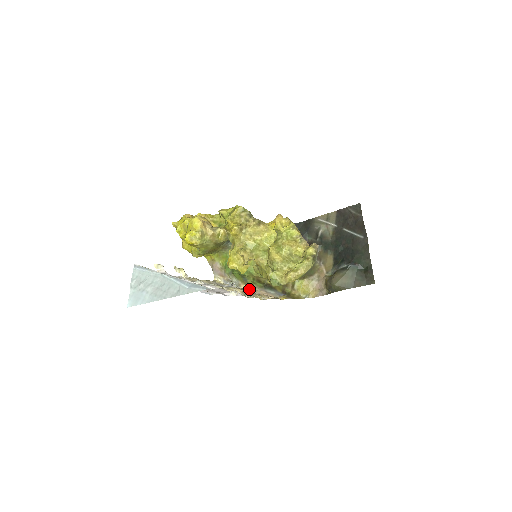
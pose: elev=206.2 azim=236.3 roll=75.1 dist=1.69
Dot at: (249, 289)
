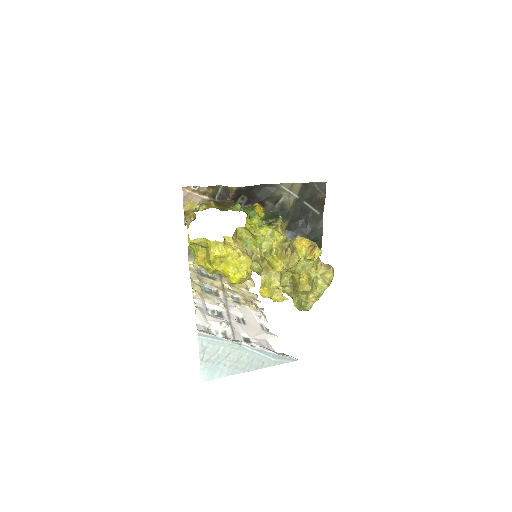
Dot at: occluded
